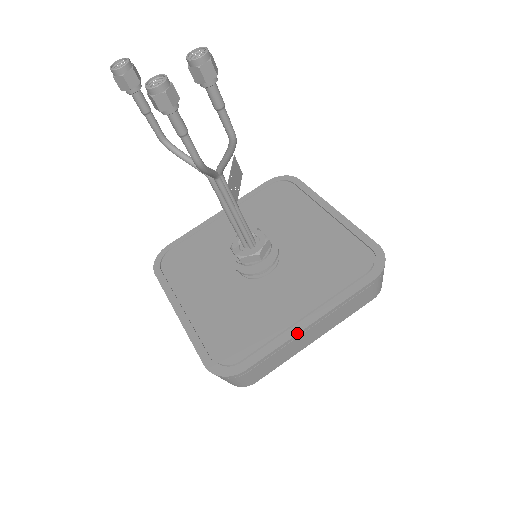
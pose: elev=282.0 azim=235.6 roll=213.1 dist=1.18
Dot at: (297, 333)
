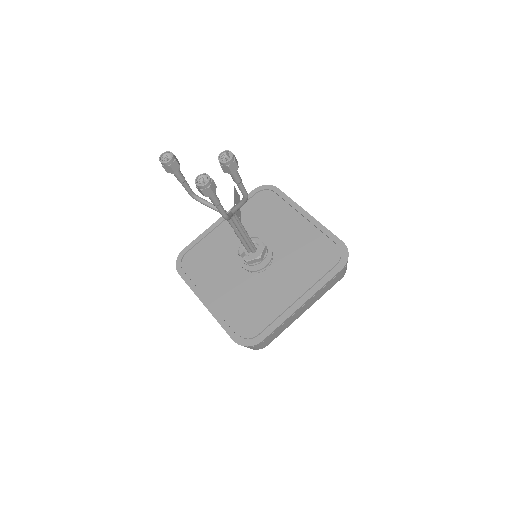
Dot at: (294, 311)
